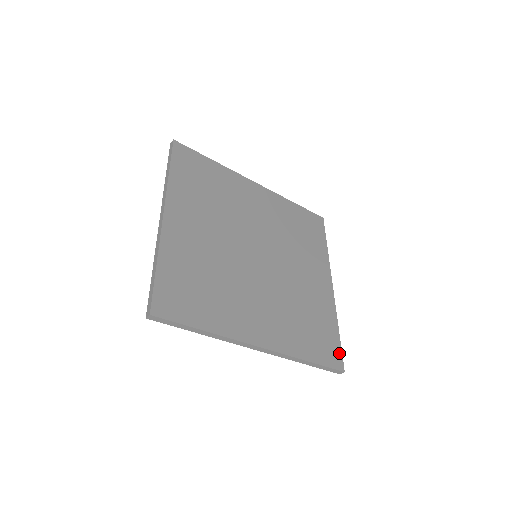
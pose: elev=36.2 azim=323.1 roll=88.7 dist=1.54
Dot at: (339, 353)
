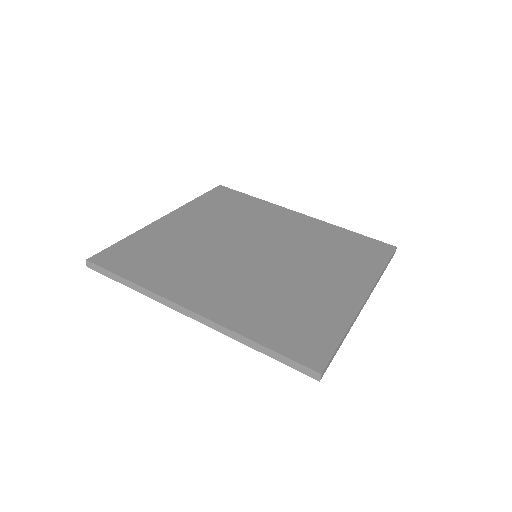
Dot at: (326, 354)
